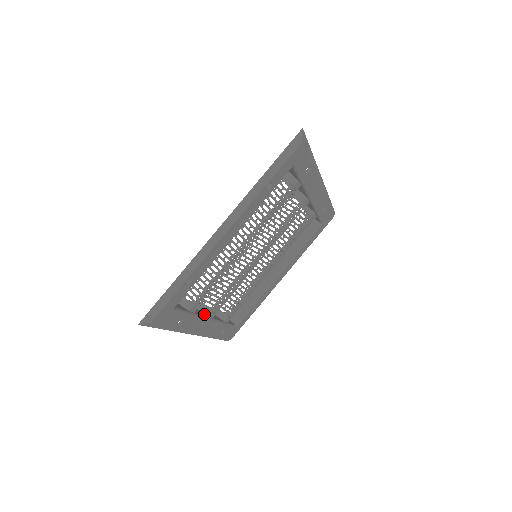
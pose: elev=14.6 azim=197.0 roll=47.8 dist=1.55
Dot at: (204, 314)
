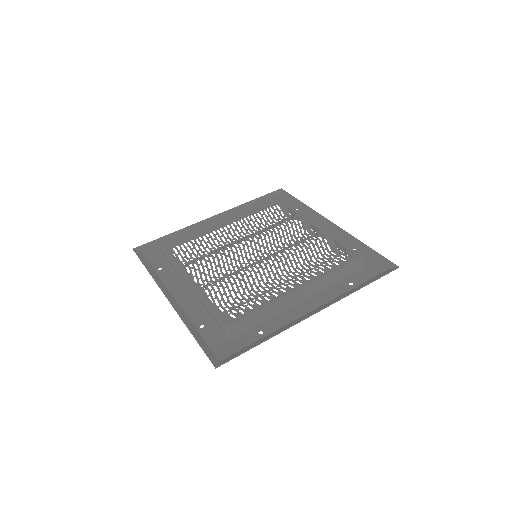
Dot at: (192, 290)
